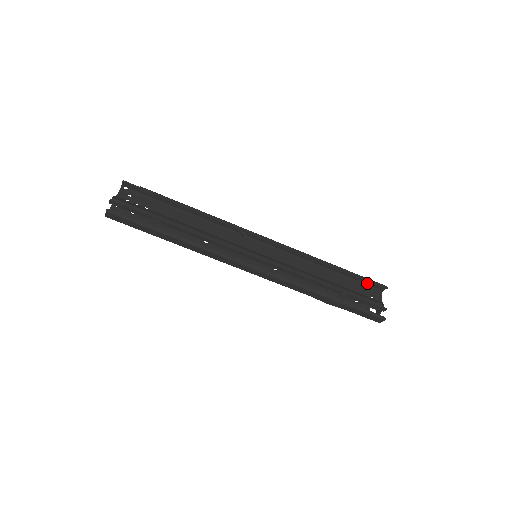
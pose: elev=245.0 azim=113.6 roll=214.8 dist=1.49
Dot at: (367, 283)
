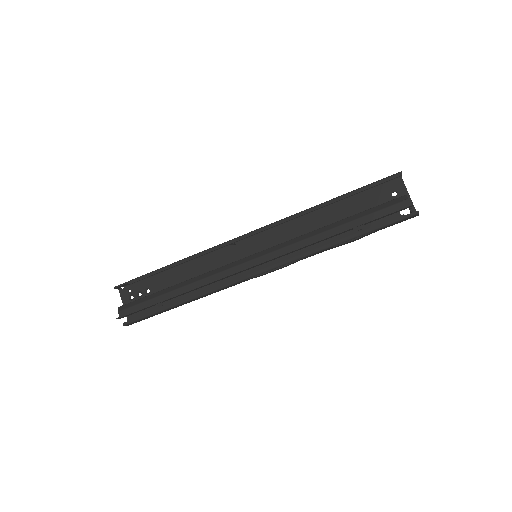
Dot at: occluded
